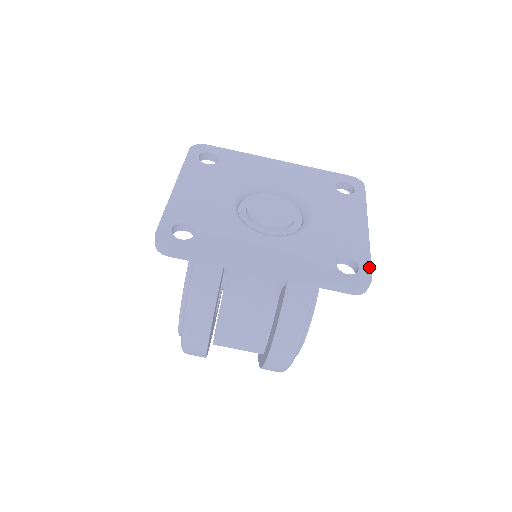
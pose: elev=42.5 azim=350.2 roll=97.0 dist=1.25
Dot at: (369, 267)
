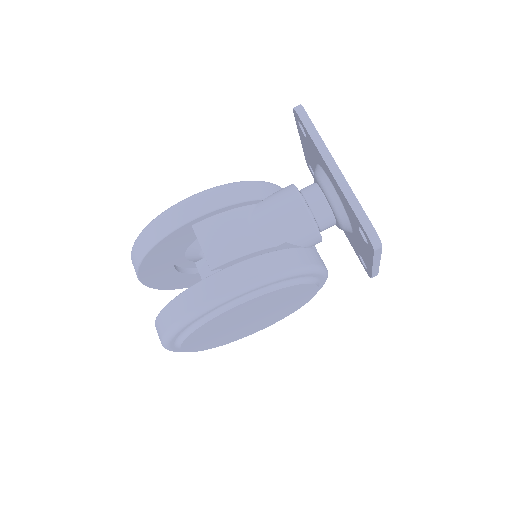
Dot at: occluded
